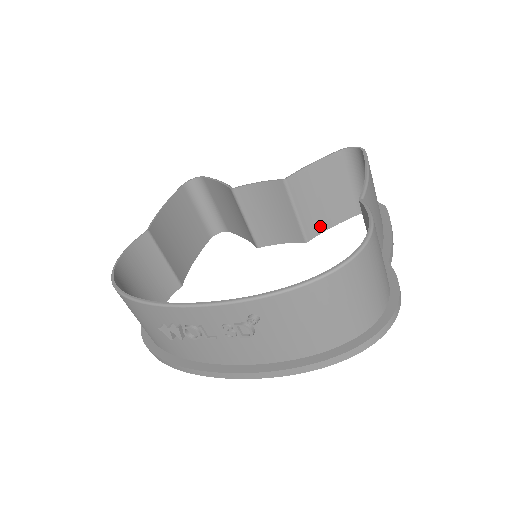
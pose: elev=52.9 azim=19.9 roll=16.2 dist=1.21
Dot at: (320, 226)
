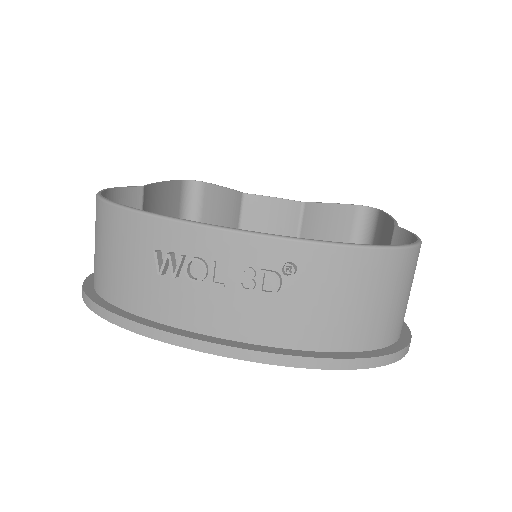
Dot at: occluded
